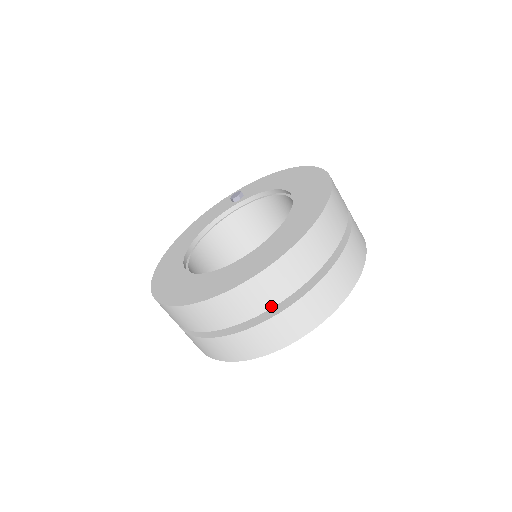
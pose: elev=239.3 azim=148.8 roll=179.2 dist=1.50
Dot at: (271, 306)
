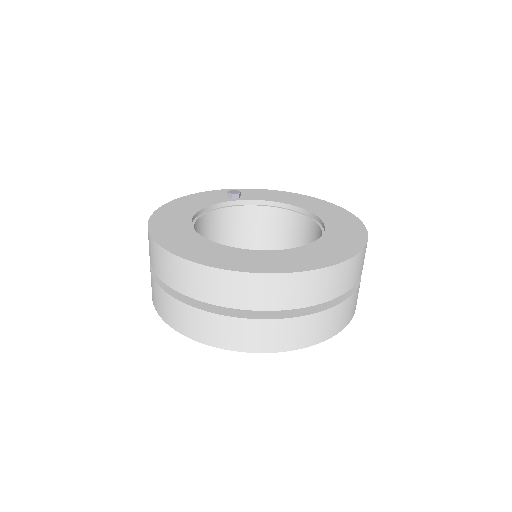
Dot at: (320, 302)
